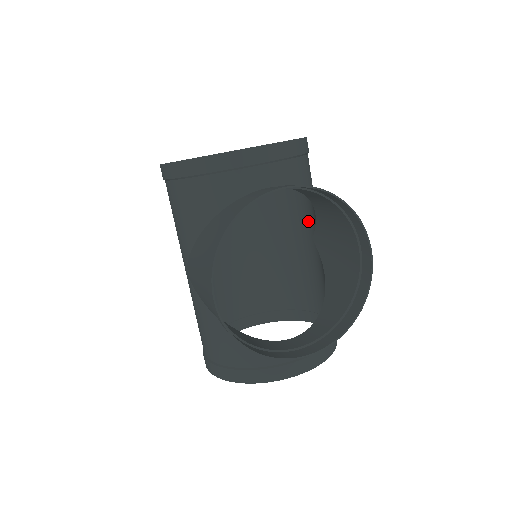
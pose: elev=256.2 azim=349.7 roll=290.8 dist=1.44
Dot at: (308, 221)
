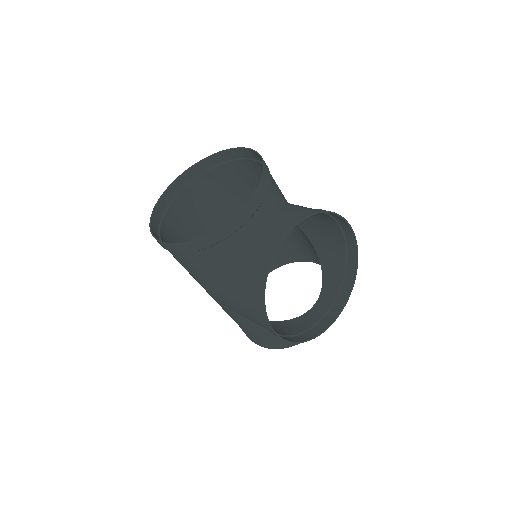
Dot at: occluded
